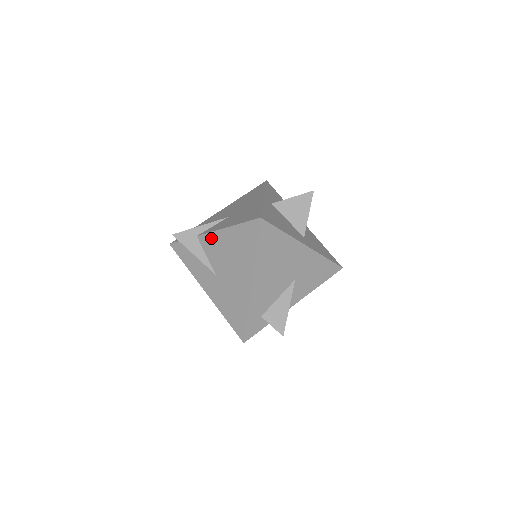
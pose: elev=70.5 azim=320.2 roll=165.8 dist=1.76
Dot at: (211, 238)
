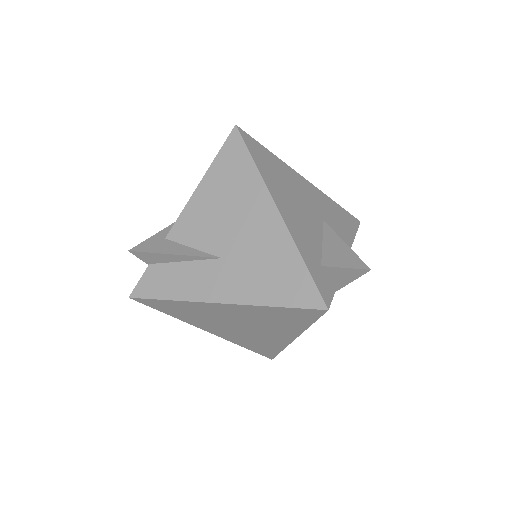
Dot at: (187, 218)
